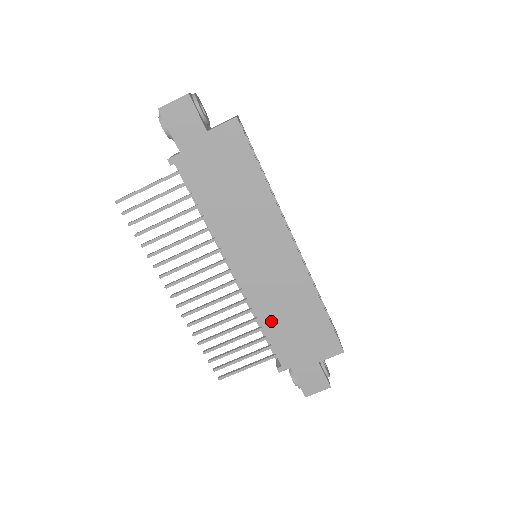
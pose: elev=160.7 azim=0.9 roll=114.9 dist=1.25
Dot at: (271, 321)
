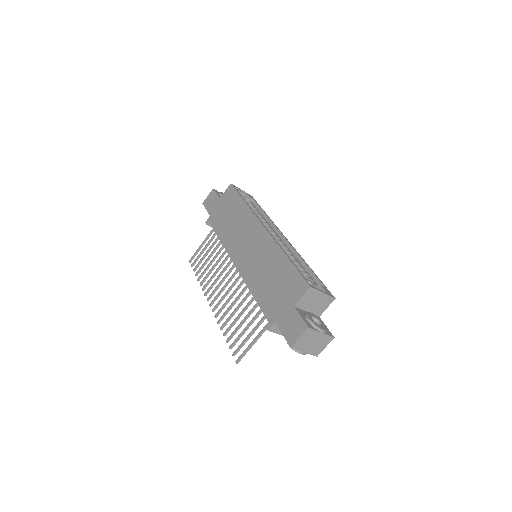
Dot at: (257, 287)
